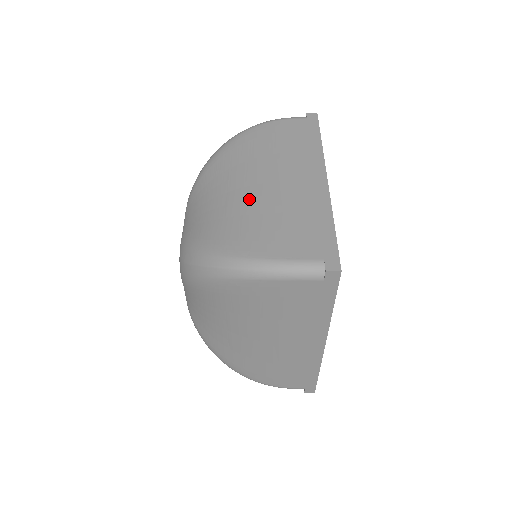
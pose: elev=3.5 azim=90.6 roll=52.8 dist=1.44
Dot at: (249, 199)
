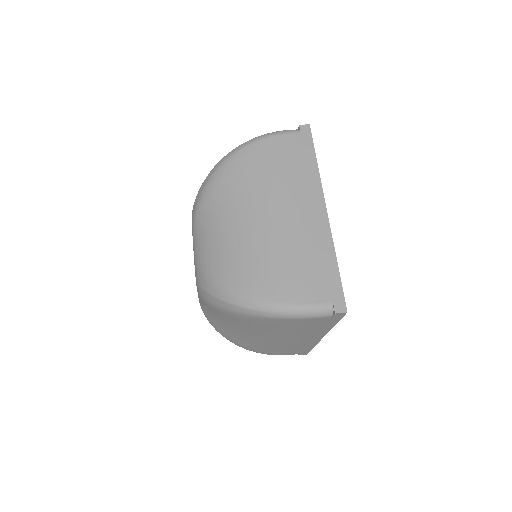
Dot at: (260, 236)
